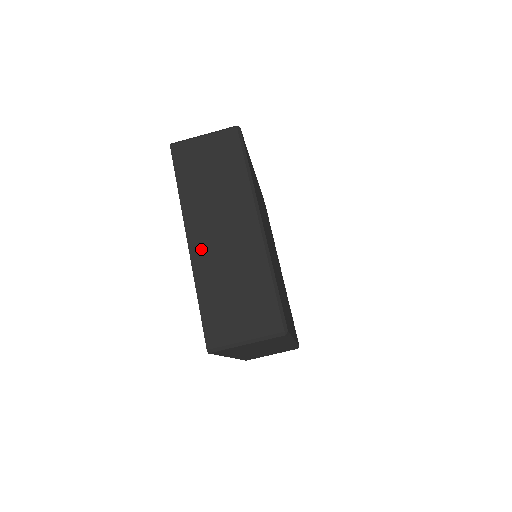
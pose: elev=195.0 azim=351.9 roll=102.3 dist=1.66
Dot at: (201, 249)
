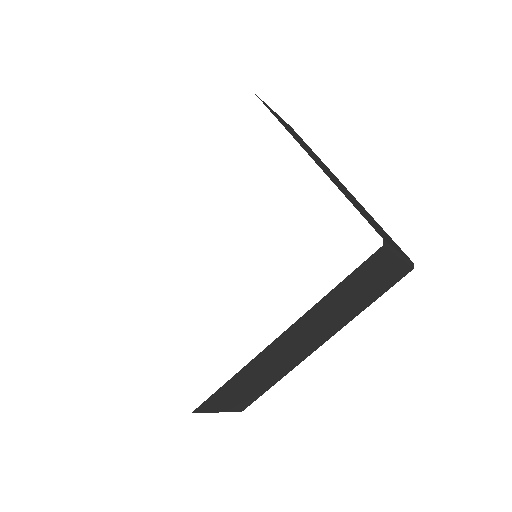
Dot at: (322, 168)
